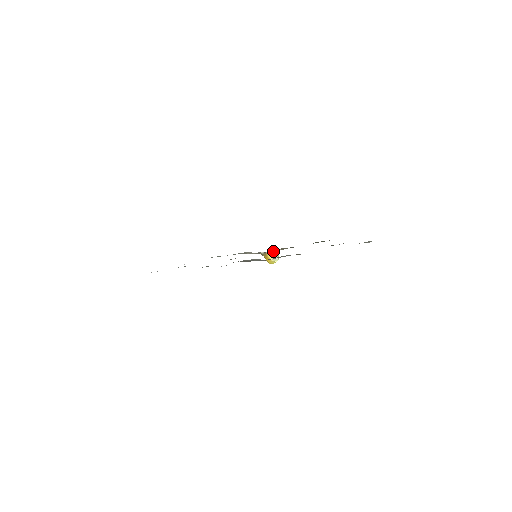
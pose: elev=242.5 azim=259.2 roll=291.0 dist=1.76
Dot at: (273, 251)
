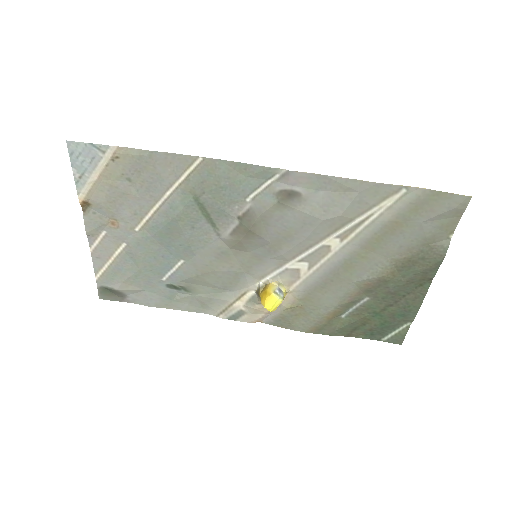
Dot at: (279, 280)
